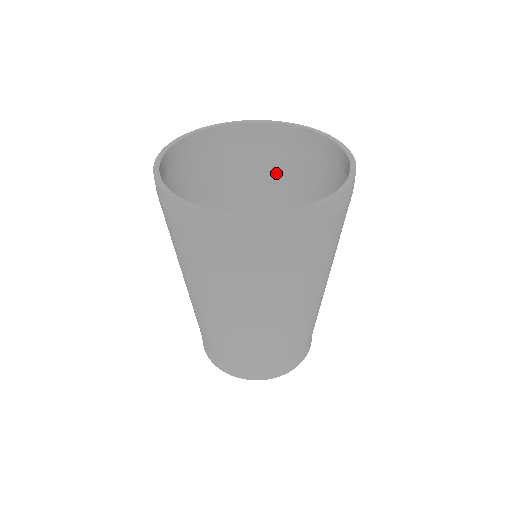
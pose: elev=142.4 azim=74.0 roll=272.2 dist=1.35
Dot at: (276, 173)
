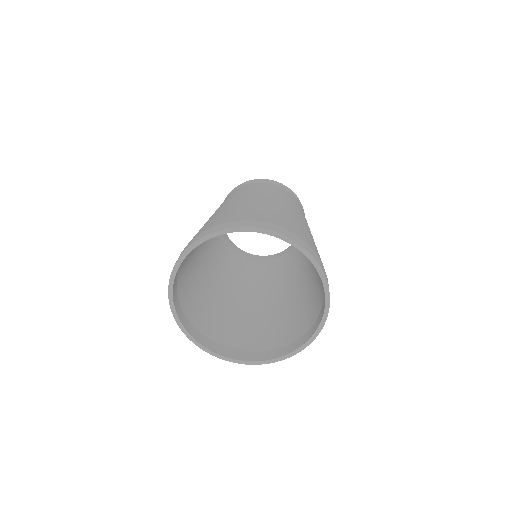
Dot at: occluded
